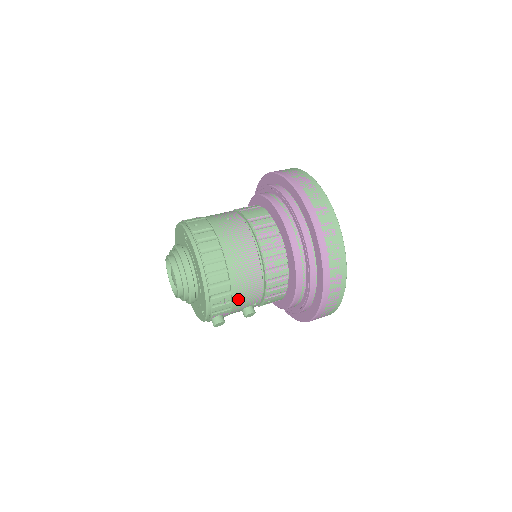
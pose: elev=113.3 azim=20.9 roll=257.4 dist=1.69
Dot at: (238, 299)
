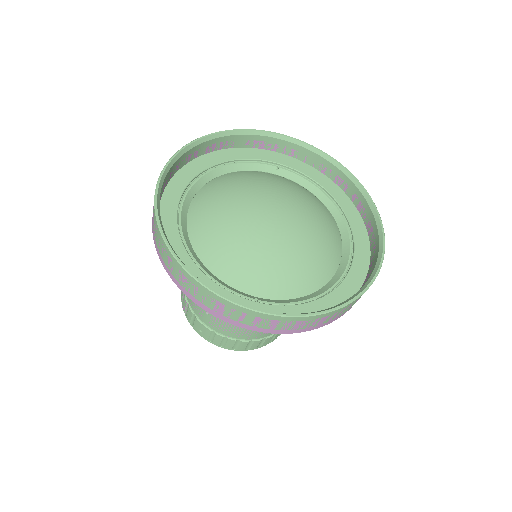
Dot at: occluded
